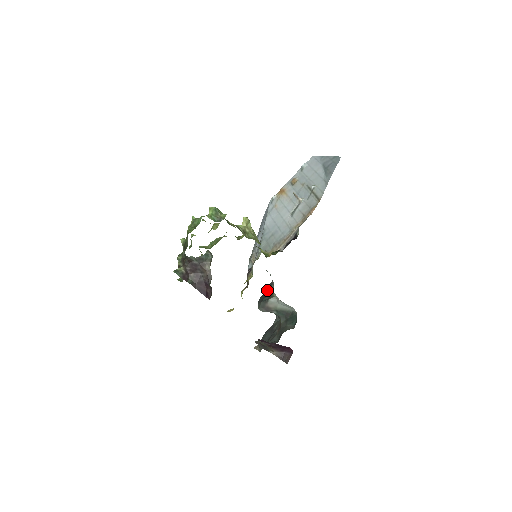
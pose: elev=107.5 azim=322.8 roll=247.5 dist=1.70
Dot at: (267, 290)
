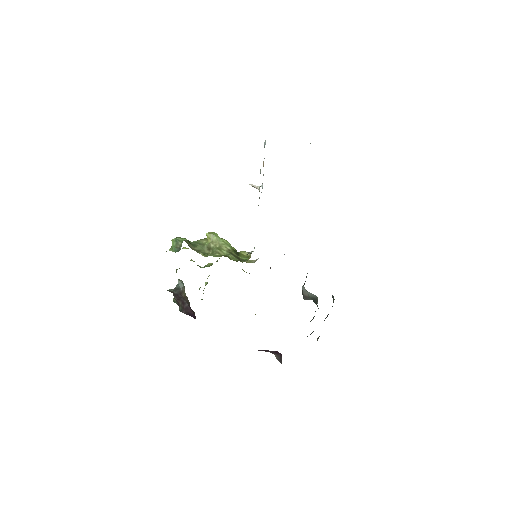
Dot at: (306, 276)
